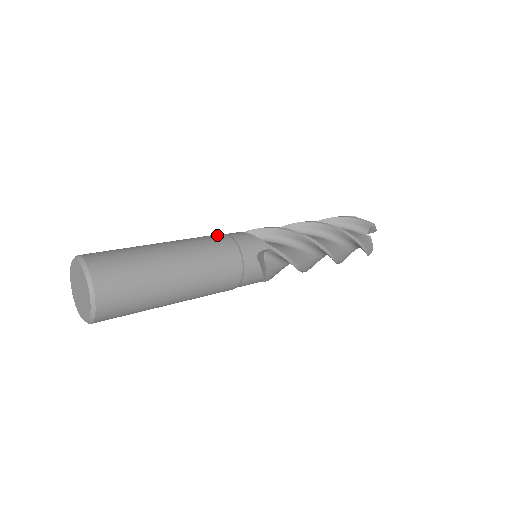
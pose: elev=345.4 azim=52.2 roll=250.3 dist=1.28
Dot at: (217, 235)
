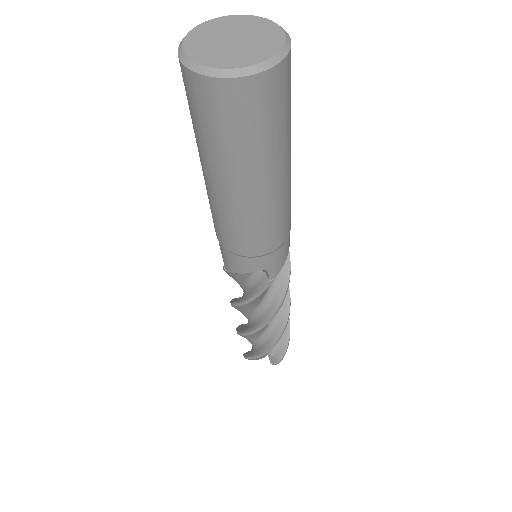
Dot at: occluded
